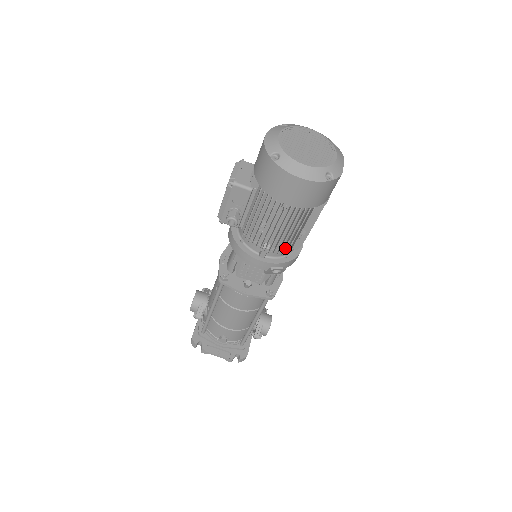
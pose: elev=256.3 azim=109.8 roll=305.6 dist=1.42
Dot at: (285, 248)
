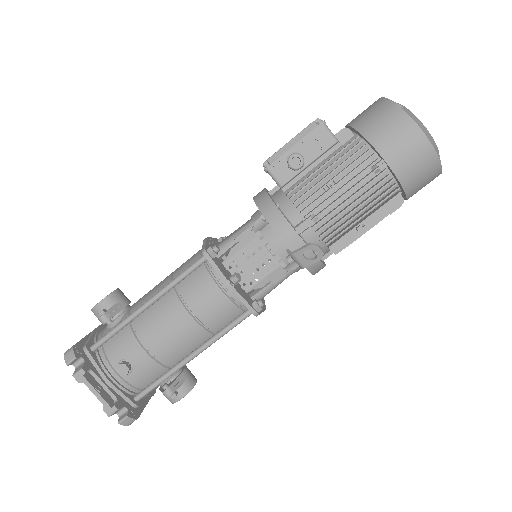
Dot at: (335, 231)
